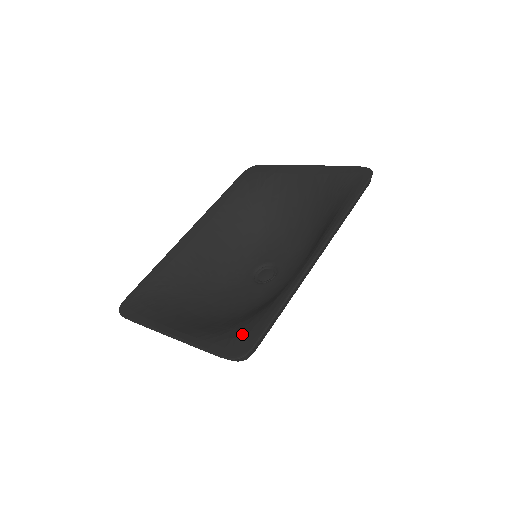
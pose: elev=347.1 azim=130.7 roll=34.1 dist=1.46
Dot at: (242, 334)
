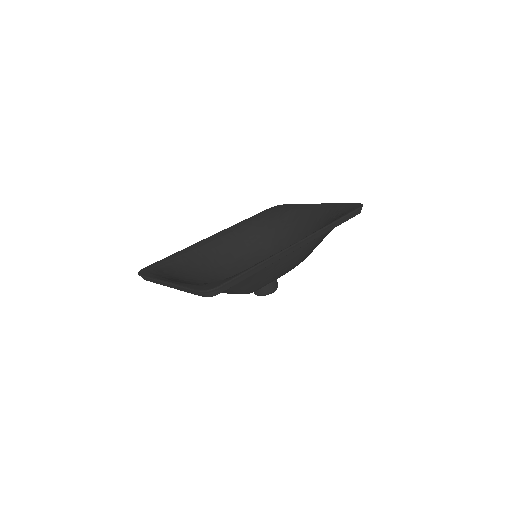
Dot at: (217, 281)
